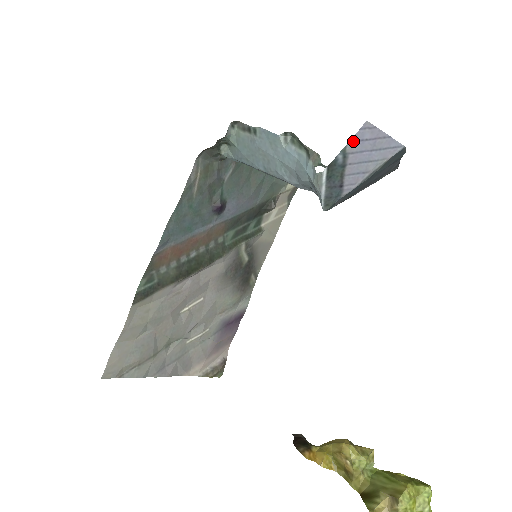
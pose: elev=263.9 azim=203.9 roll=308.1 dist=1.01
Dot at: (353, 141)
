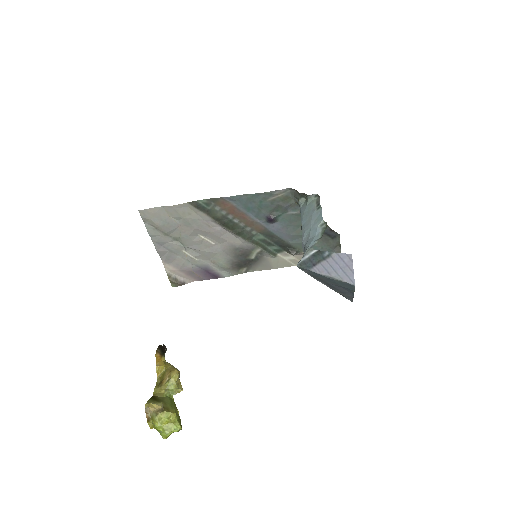
Dot at: (338, 254)
